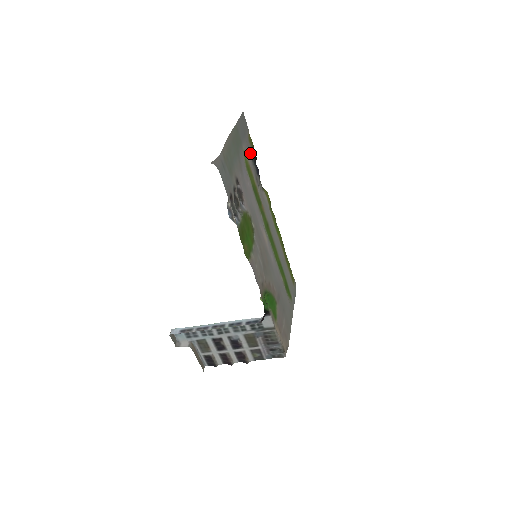
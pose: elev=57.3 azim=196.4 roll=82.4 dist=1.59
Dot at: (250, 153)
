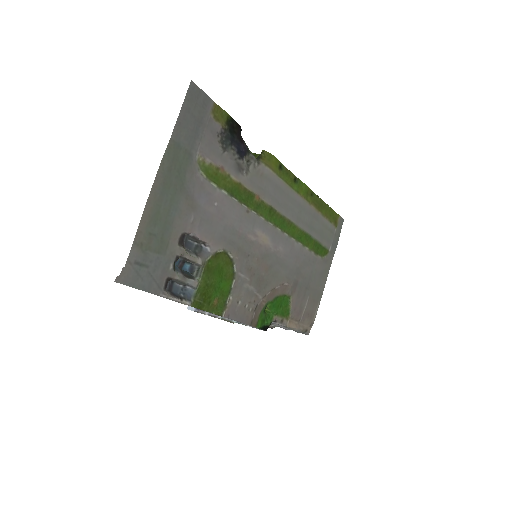
Dot at: (220, 138)
